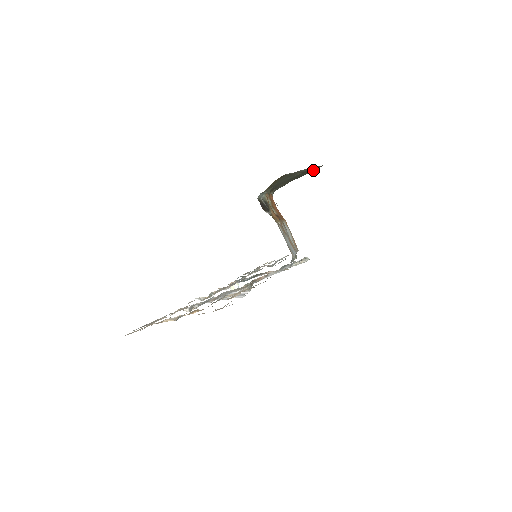
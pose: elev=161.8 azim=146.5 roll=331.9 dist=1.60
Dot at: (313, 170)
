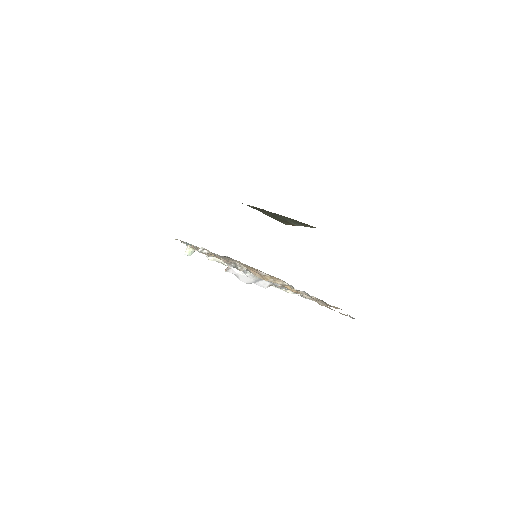
Dot at: (278, 220)
